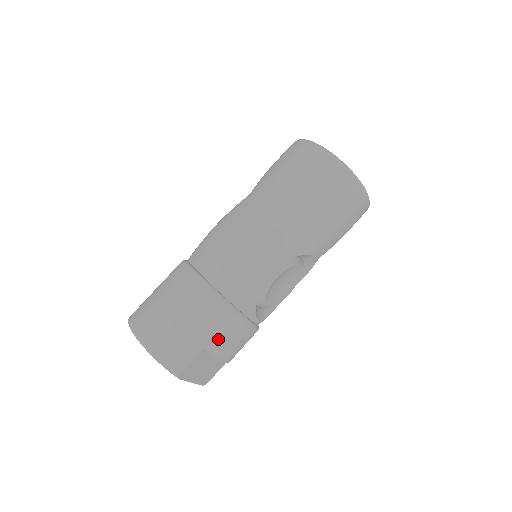
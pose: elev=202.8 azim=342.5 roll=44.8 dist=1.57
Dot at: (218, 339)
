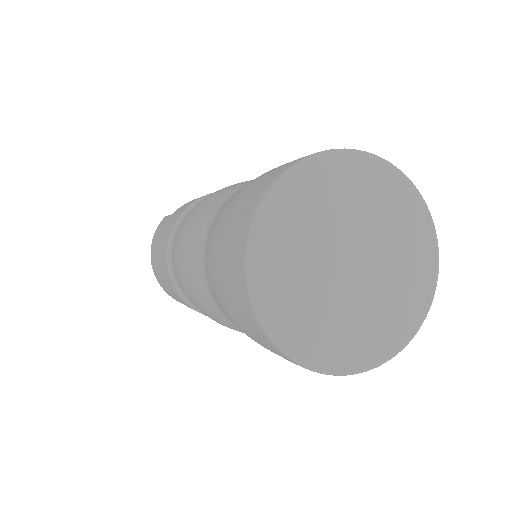
Dot at: occluded
